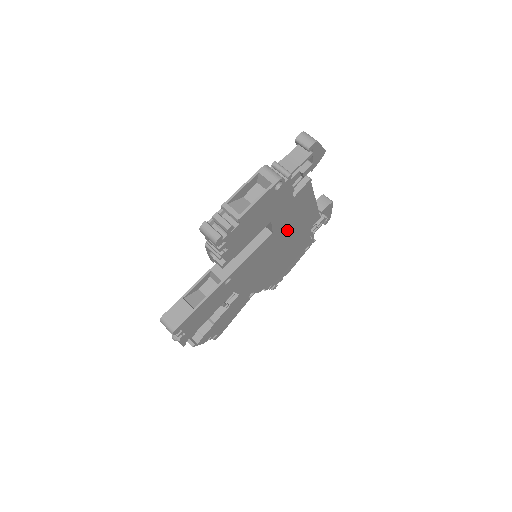
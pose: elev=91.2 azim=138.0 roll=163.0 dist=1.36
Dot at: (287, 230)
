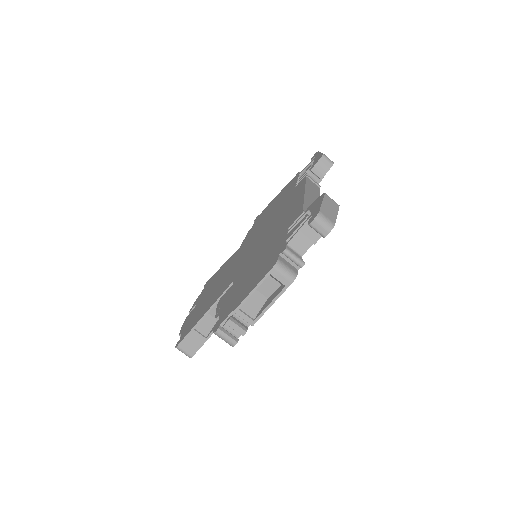
Dot at: occluded
